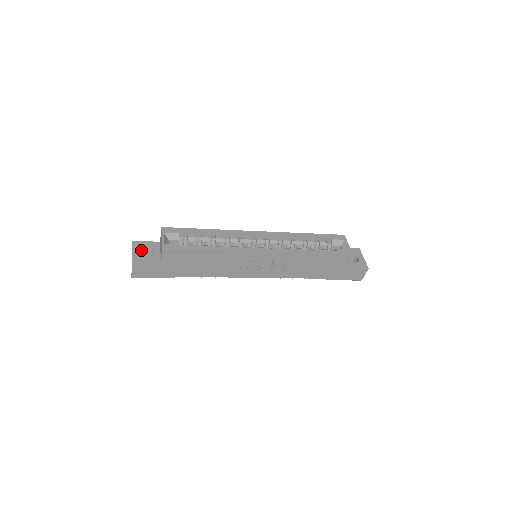
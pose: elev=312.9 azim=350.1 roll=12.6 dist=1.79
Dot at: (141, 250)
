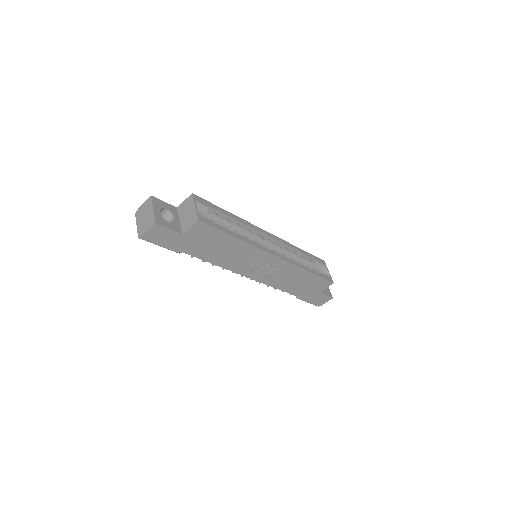
Dot at: (159, 210)
